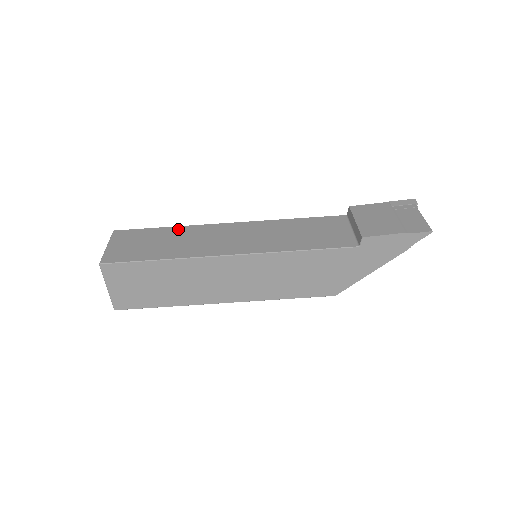
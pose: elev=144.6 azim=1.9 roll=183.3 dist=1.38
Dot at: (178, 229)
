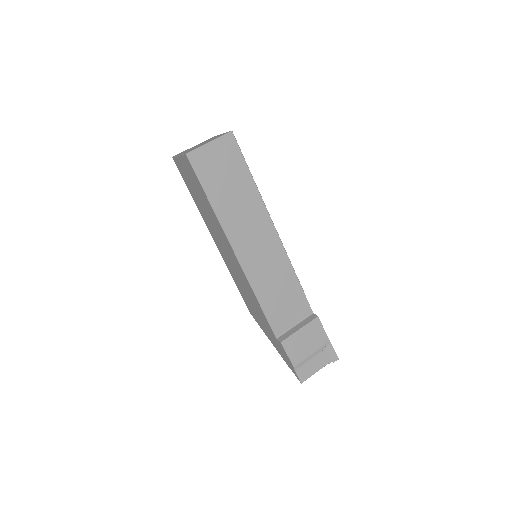
Dot at: (253, 190)
